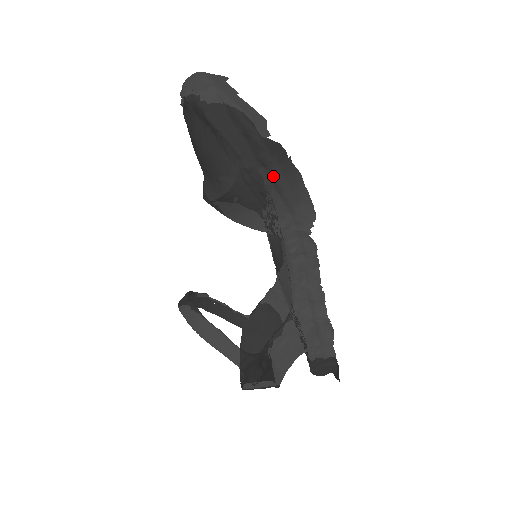
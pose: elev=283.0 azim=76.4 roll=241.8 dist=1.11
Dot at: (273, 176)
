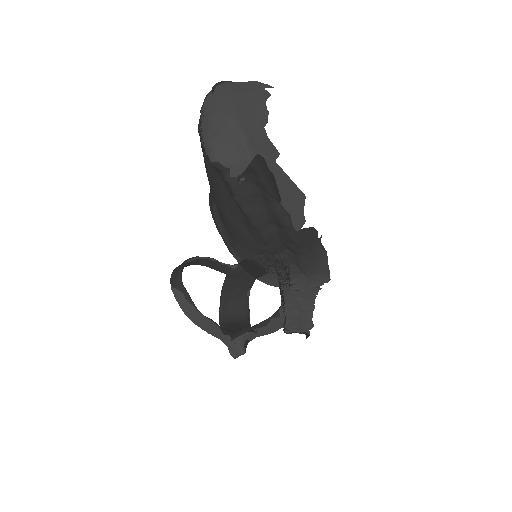
Dot at: (297, 259)
